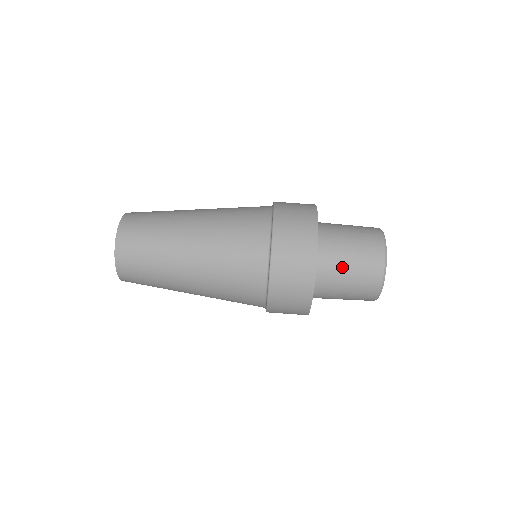
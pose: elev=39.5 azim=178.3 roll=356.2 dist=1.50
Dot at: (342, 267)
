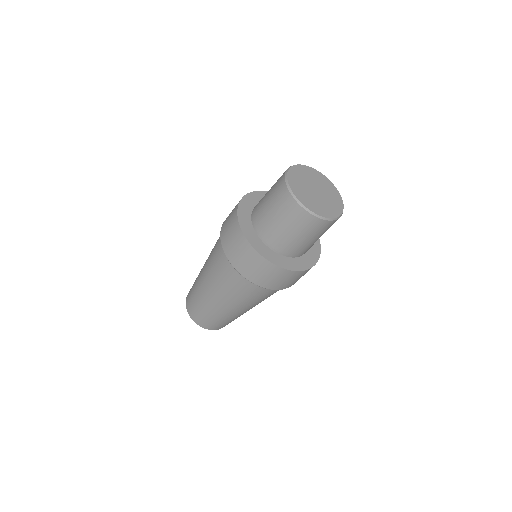
Dot at: (287, 237)
